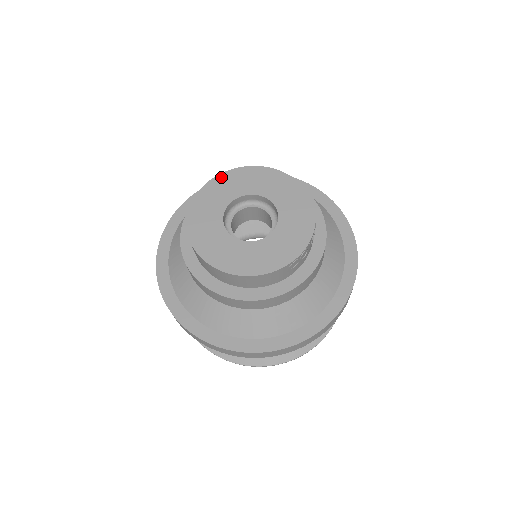
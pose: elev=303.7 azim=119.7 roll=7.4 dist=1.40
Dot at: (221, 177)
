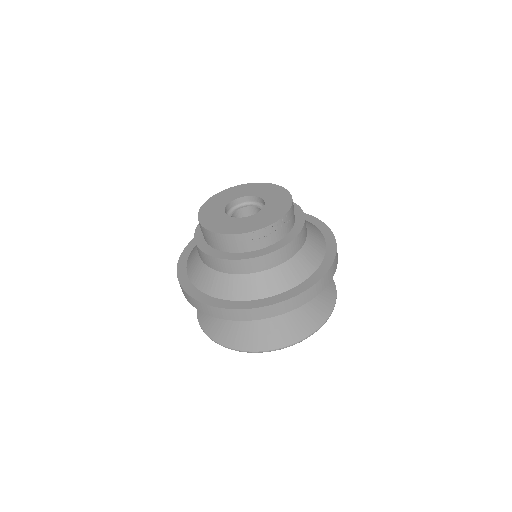
Dot at: (243, 185)
